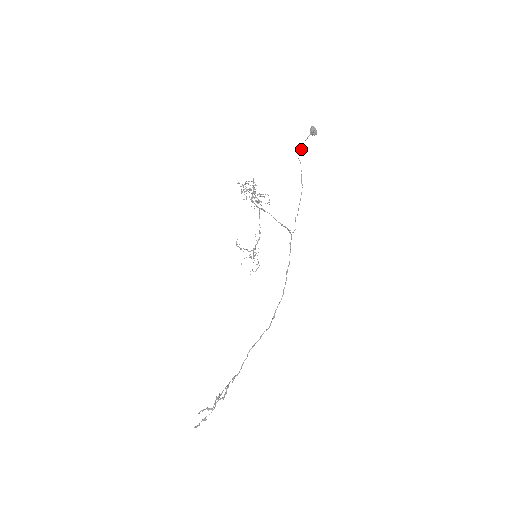
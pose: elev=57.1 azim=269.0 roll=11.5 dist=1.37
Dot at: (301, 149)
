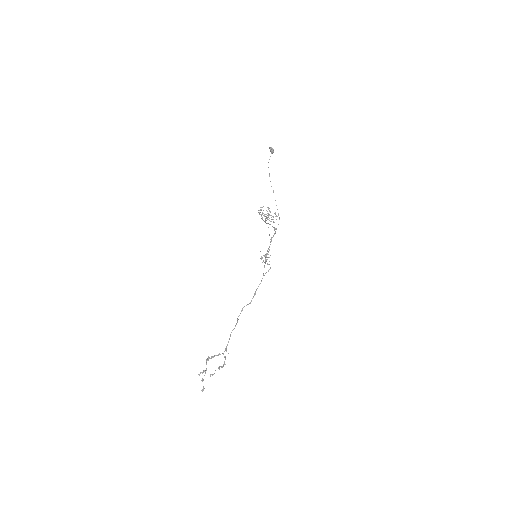
Dot at: occluded
